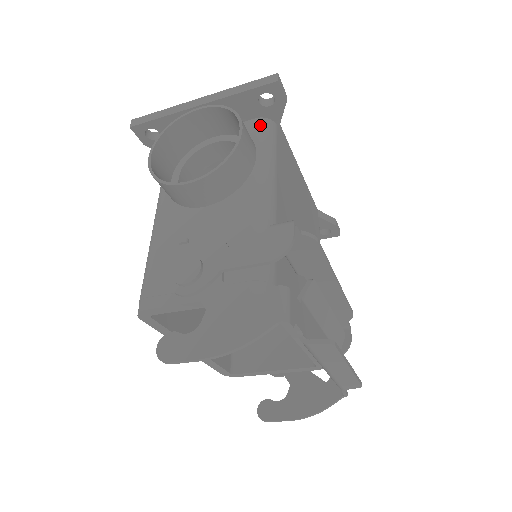
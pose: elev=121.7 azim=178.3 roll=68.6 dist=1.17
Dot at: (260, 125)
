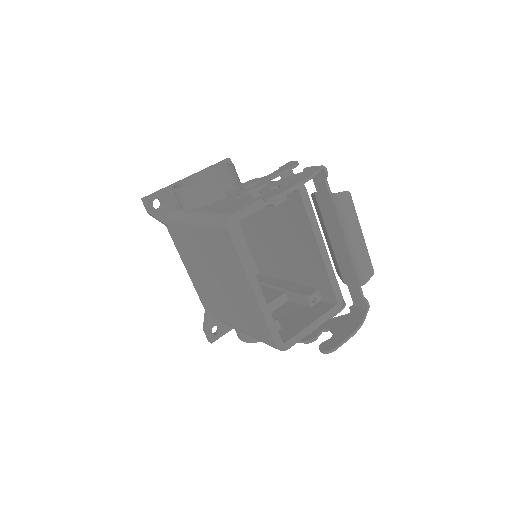
Dot at: occluded
